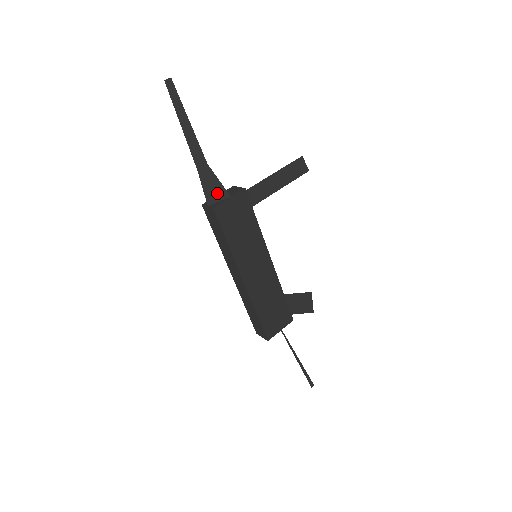
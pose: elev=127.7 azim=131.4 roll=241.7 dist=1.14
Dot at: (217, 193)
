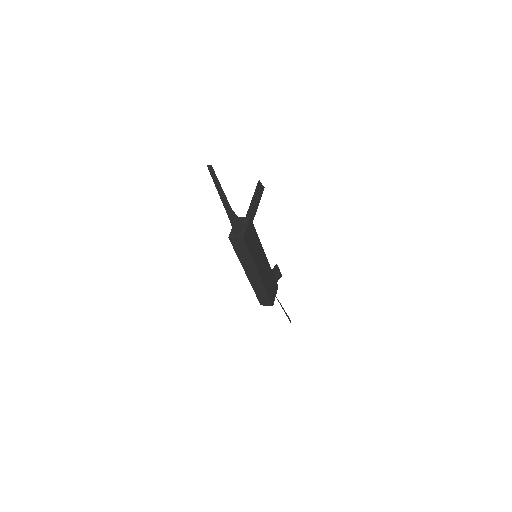
Dot at: (239, 227)
